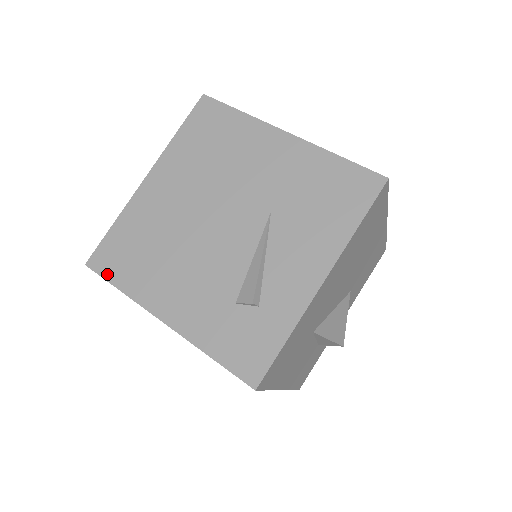
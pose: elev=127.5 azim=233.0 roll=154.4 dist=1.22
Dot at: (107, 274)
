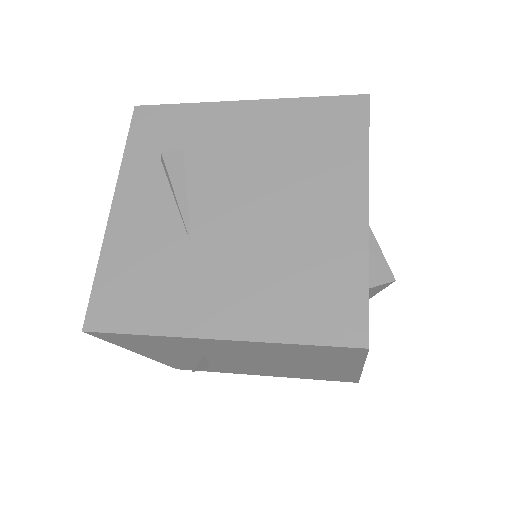
Dot at: (165, 108)
